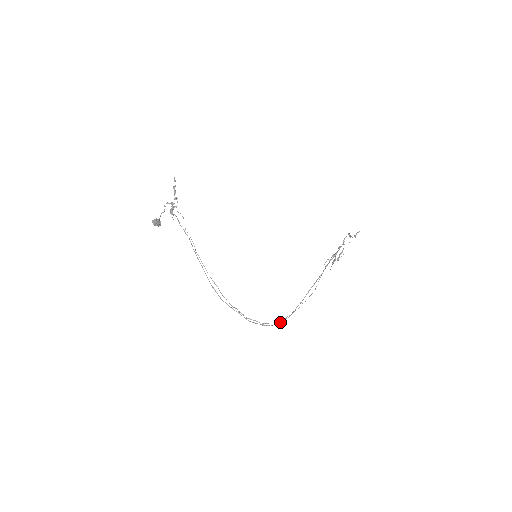
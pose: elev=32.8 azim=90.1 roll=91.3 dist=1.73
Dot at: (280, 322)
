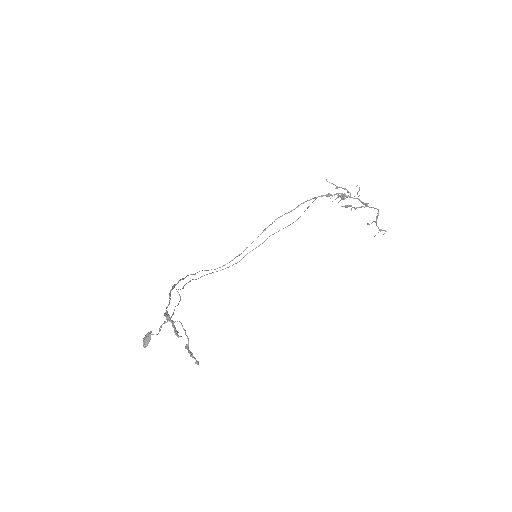
Dot at: occluded
